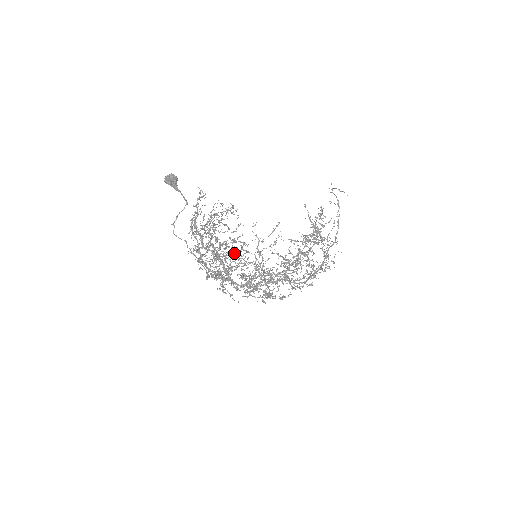
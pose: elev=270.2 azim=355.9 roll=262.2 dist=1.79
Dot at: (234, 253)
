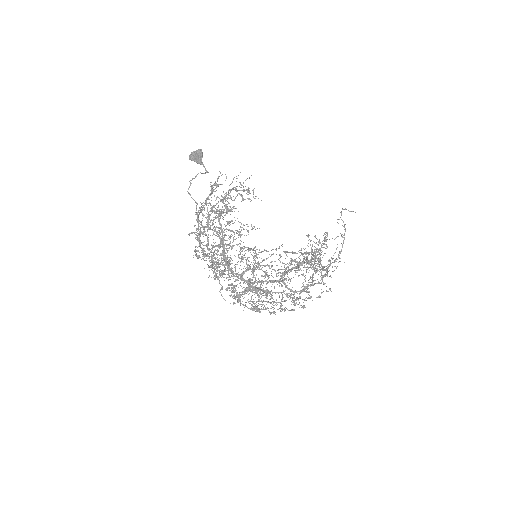
Dot at: occluded
